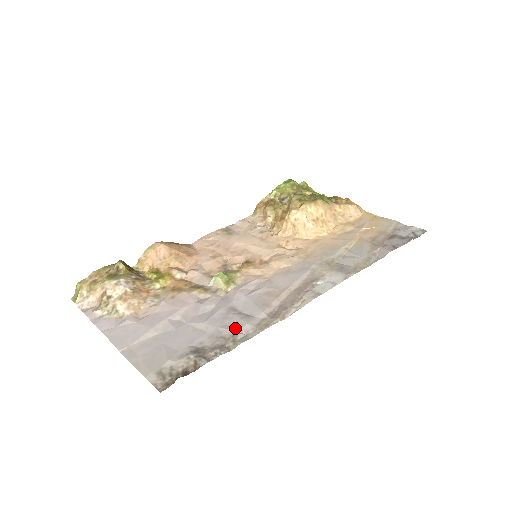
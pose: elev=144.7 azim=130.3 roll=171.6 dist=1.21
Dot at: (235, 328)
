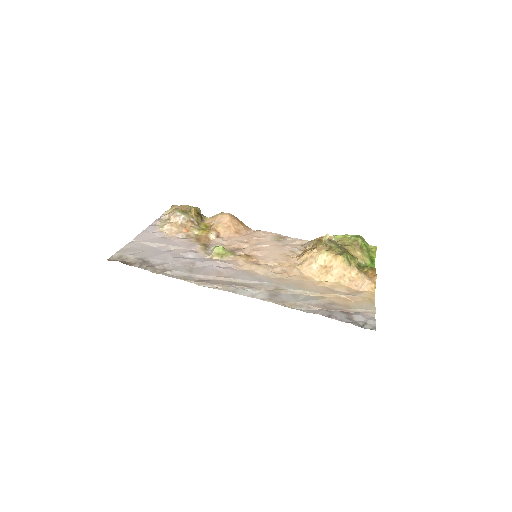
Dot at: (175, 269)
